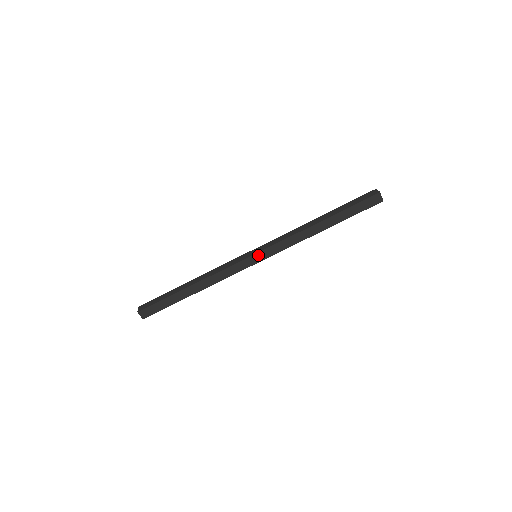
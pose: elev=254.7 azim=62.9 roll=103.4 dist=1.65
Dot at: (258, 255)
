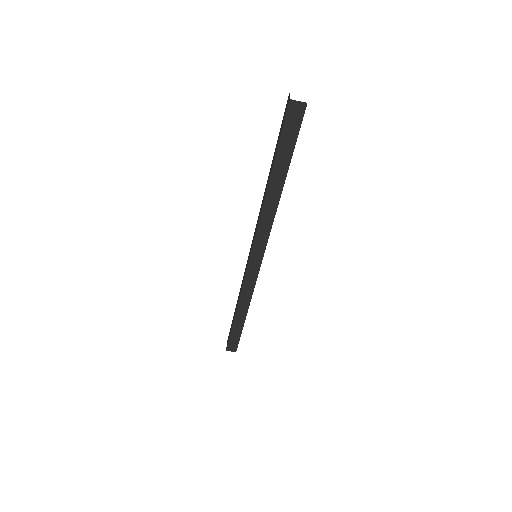
Dot at: (253, 257)
